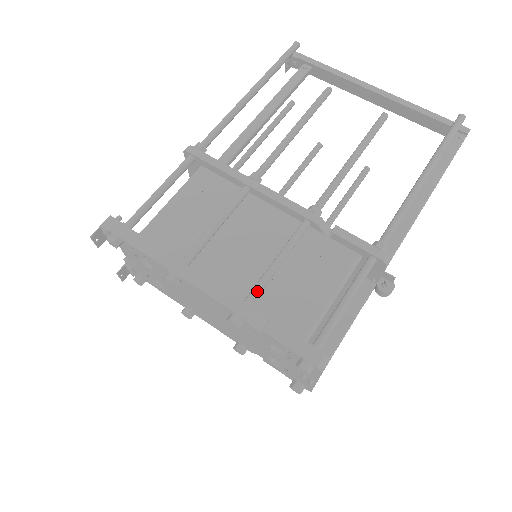
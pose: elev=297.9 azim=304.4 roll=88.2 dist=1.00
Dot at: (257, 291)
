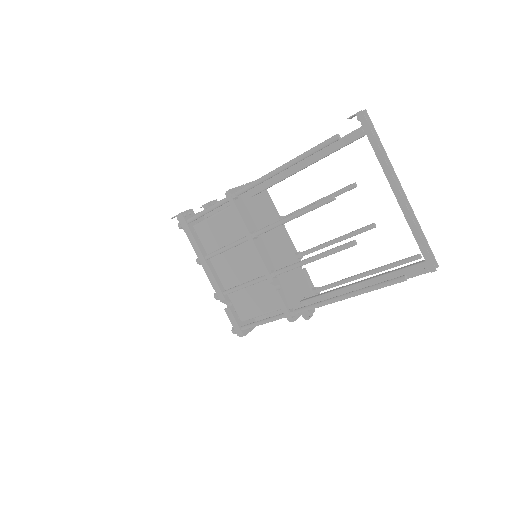
Dot at: (230, 292)
